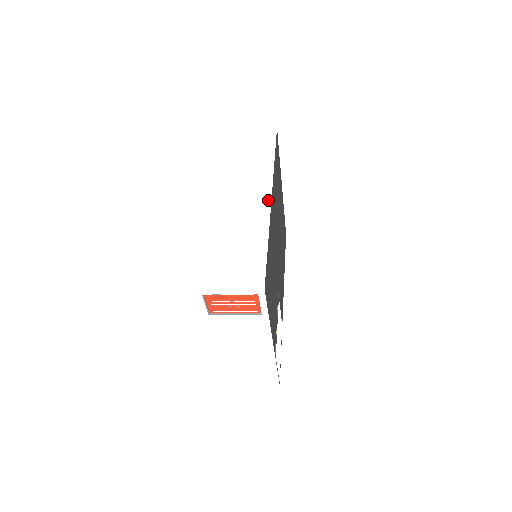
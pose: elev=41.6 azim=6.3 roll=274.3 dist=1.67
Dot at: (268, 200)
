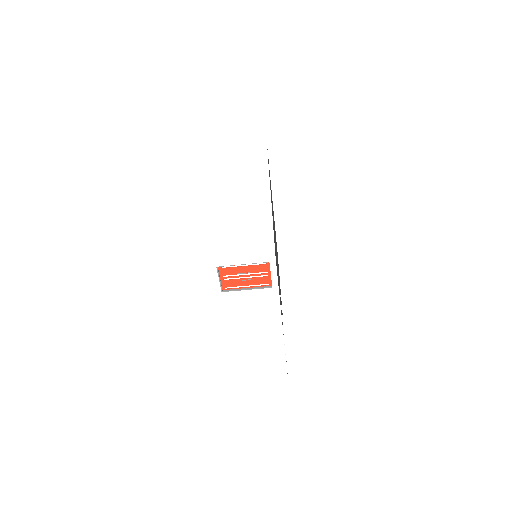
Dot at: (268, 193)
